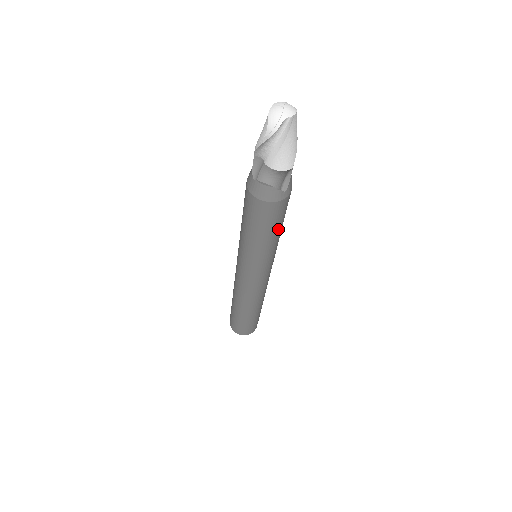
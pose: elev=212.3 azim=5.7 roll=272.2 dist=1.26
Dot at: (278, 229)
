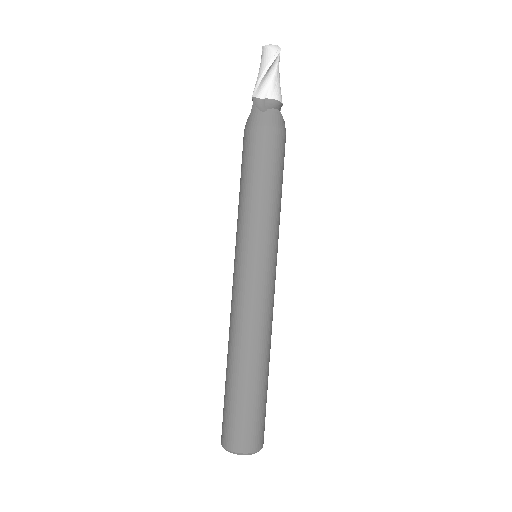
Dot at: (282, 183)
